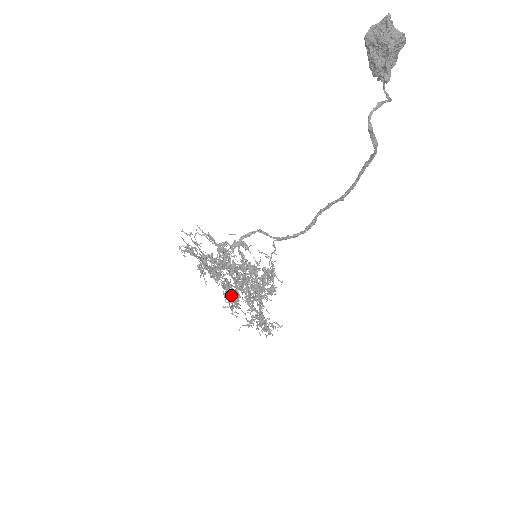
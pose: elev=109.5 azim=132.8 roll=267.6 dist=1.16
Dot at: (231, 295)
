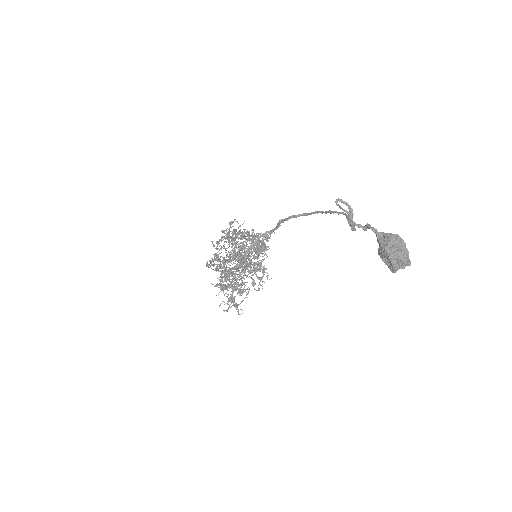
Dot at: (267, 276)
